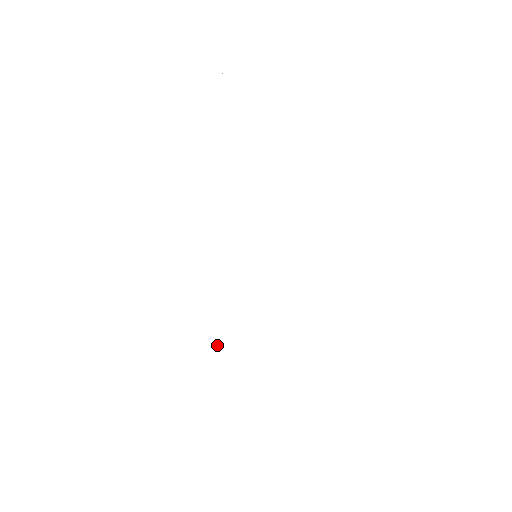
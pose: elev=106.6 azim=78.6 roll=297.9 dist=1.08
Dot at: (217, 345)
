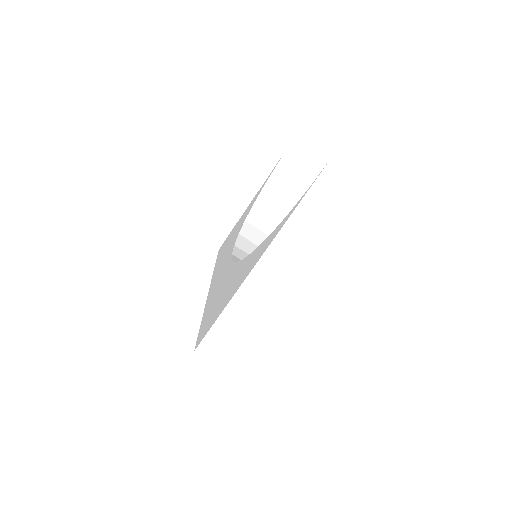
Dot at: (238, 329)
